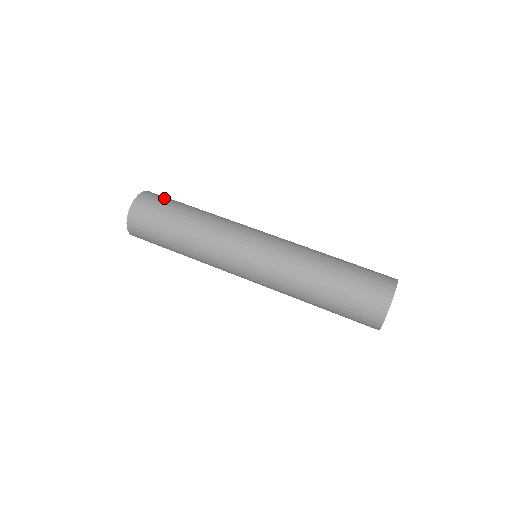
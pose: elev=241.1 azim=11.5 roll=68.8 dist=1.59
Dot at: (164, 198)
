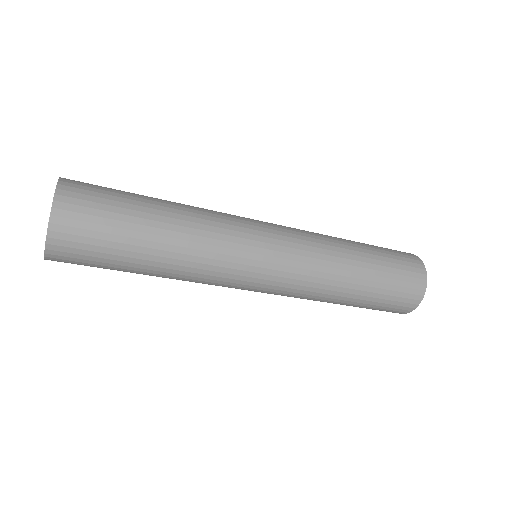
Dot at: (102, 191)
